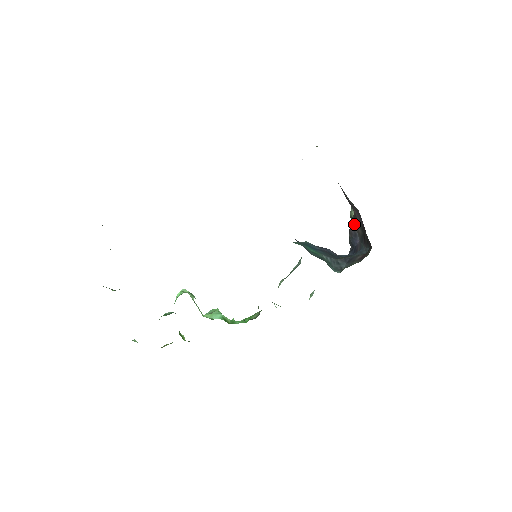
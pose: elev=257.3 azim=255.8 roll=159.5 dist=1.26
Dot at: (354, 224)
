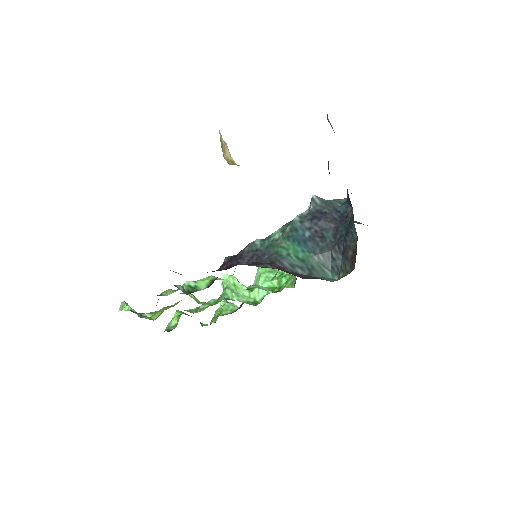
Dot at: occluded
